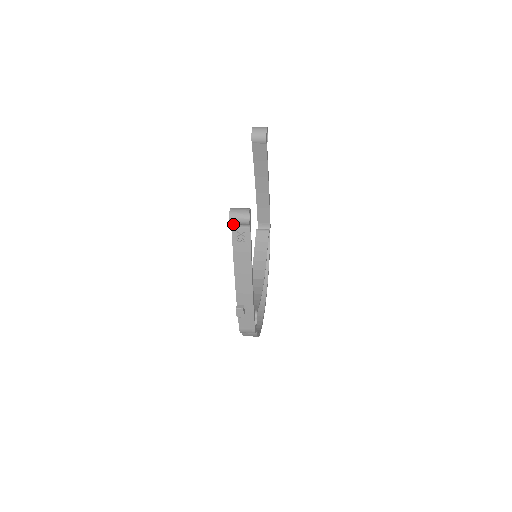
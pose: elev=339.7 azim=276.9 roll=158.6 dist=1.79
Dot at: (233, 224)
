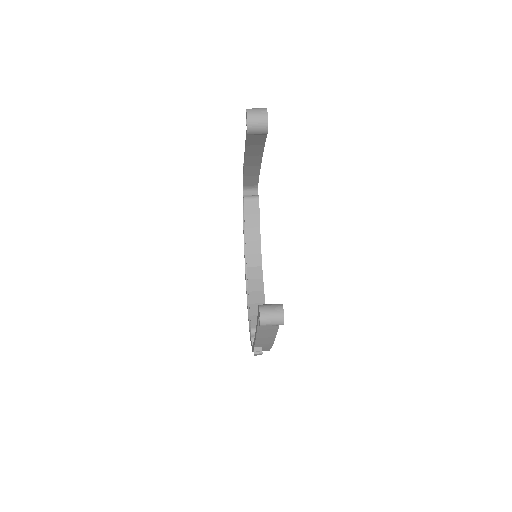
Dot at: occluded
